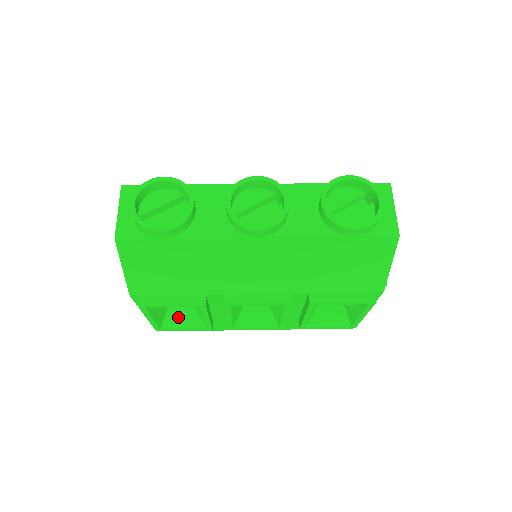
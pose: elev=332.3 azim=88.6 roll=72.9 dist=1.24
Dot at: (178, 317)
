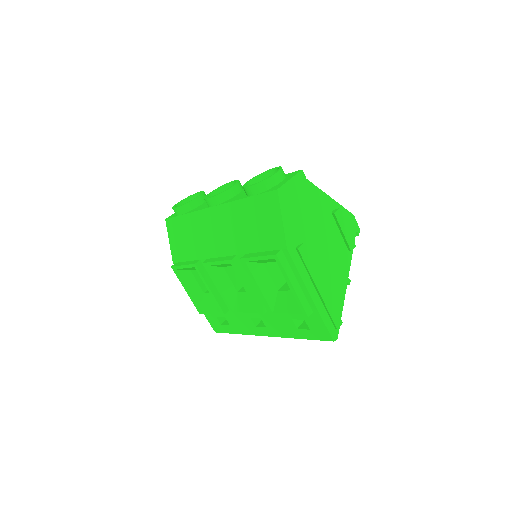
Dot at: (208, 301)
